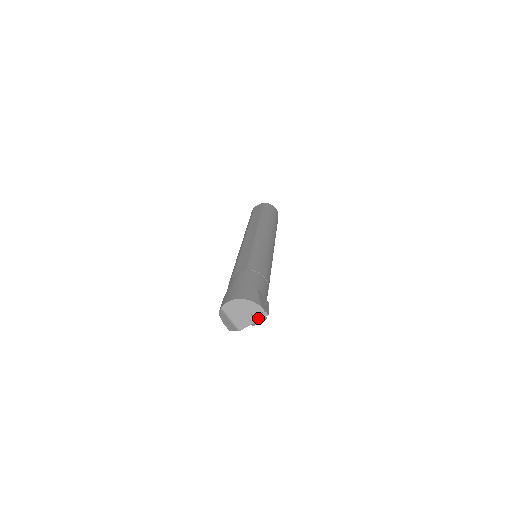
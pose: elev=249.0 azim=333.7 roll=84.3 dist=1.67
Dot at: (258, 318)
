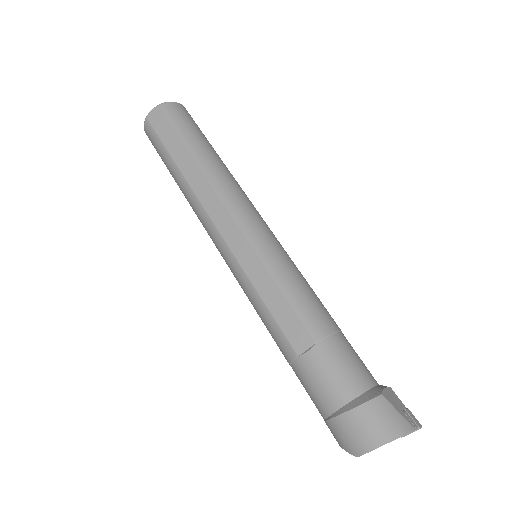
Dot at: occluded
